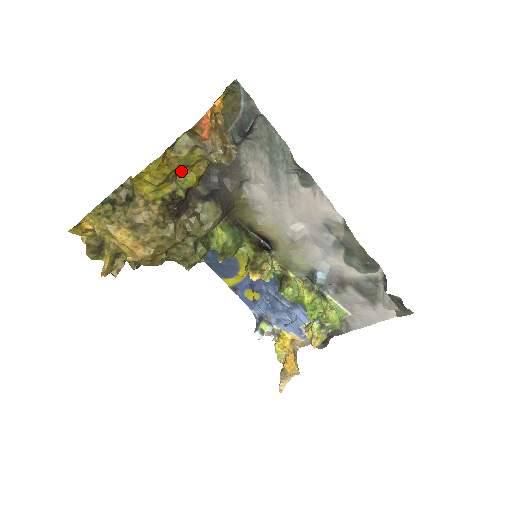
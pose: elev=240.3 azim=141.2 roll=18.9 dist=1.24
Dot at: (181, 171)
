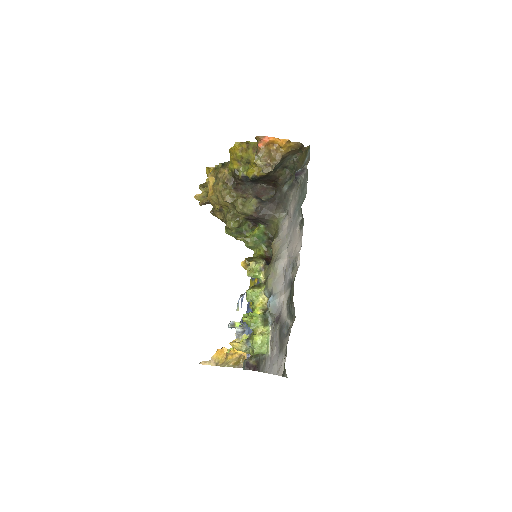
Dot at: (249, 164)
